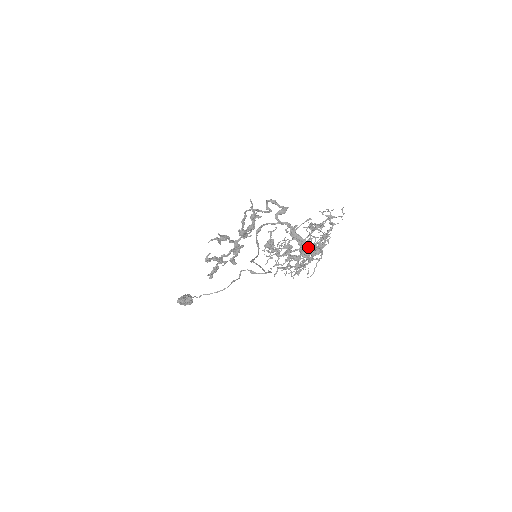
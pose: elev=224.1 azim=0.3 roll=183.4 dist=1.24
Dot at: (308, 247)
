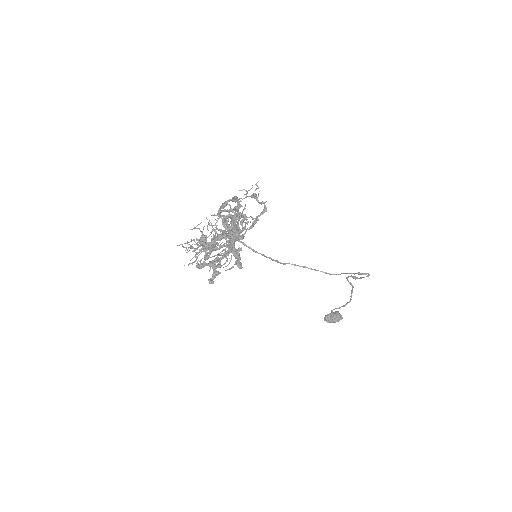
Dot at: (228, 235)
